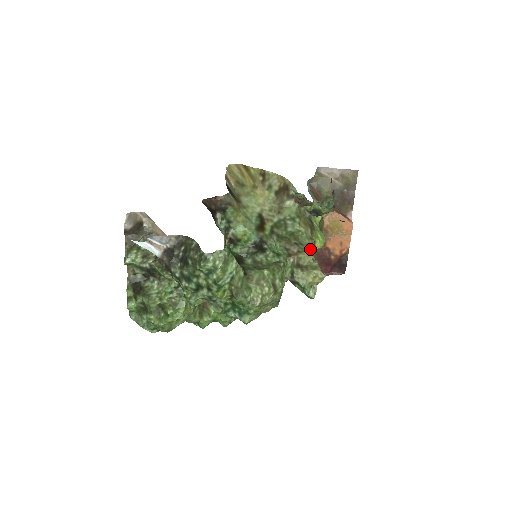
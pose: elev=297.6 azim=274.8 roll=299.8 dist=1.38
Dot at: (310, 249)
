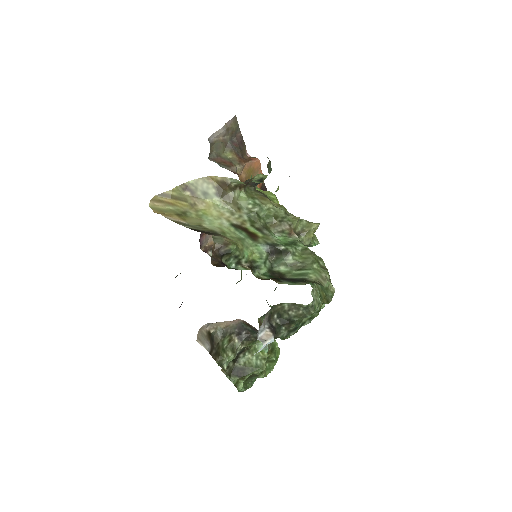
Dot at: (291, 215)
